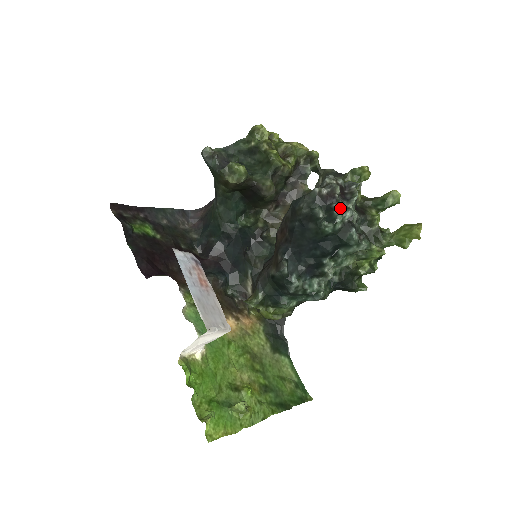
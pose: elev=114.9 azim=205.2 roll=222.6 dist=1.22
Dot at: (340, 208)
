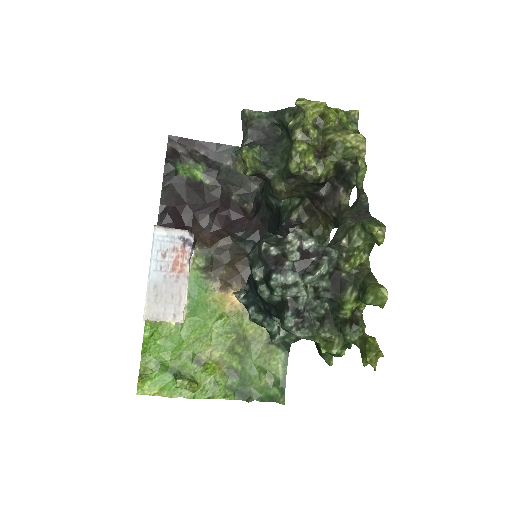
Dot at: (282, 281)
